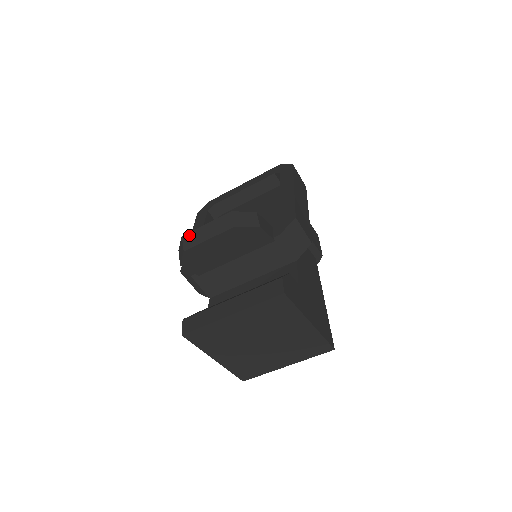
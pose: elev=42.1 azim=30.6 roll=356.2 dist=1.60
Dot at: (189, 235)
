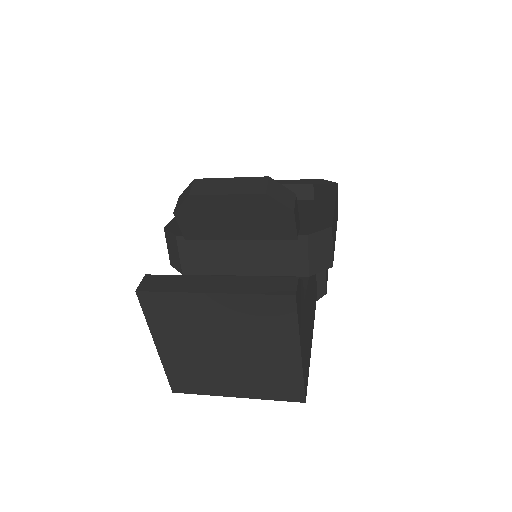
Dot at: (204, 181)
